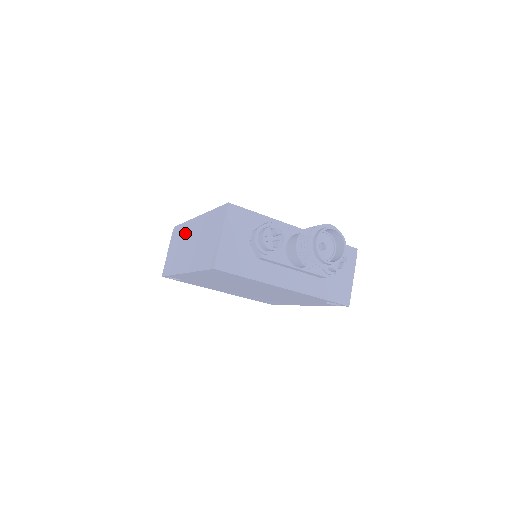
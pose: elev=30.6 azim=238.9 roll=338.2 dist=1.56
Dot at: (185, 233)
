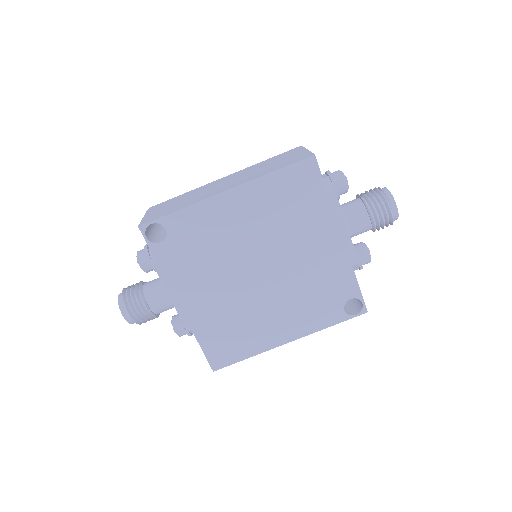
Dot at: (198, 190)
